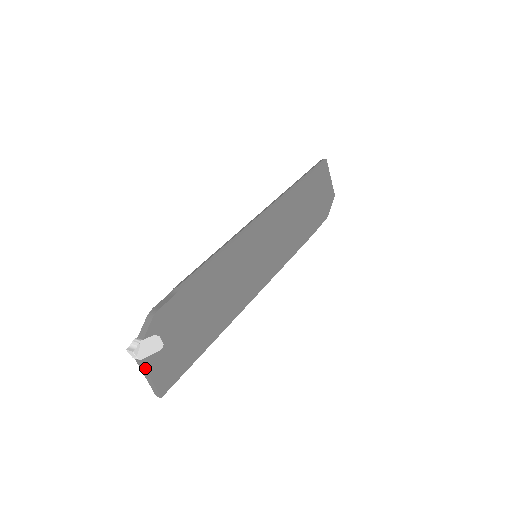
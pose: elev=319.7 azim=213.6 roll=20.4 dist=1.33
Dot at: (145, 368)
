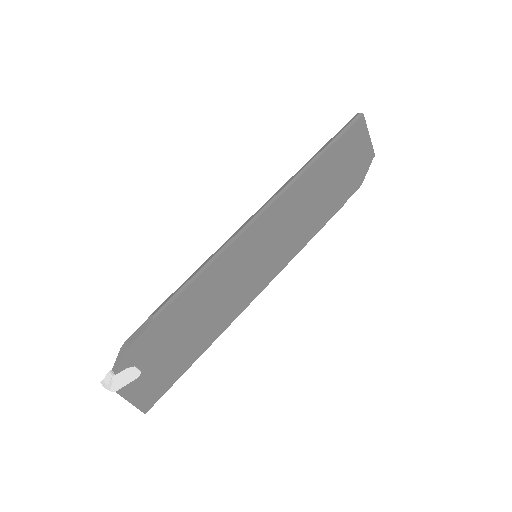
Dot at: (122, 396)
